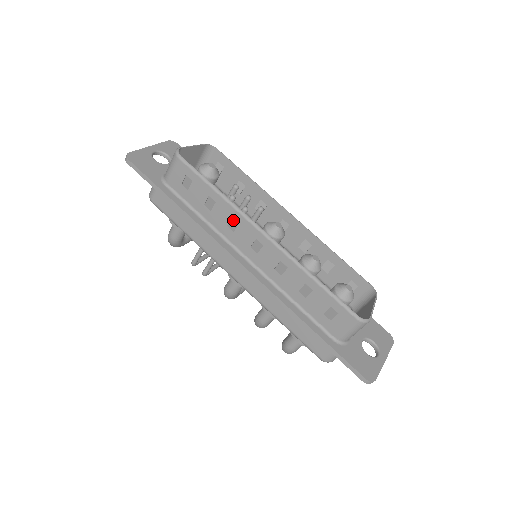
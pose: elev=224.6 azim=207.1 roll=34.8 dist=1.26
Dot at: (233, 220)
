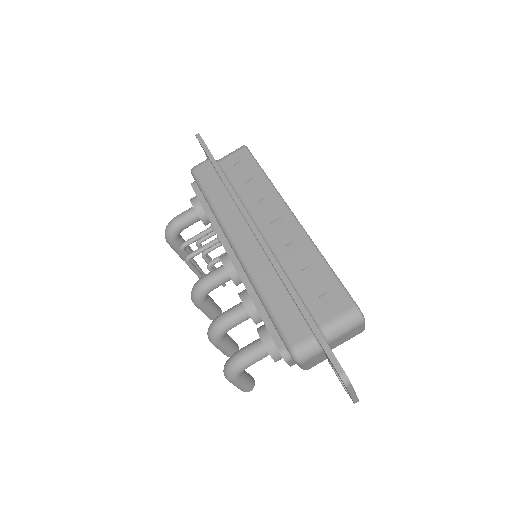
Dot at: (267, 198)
